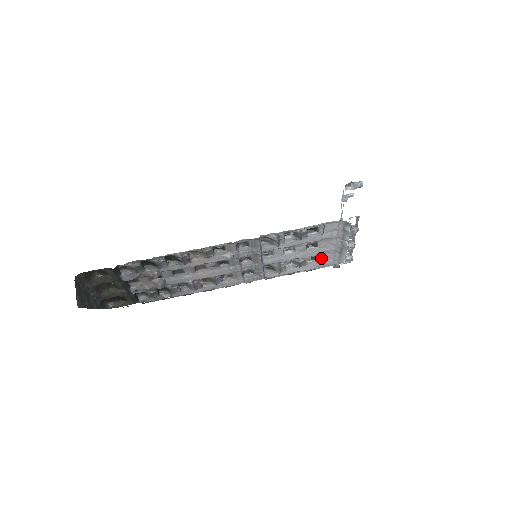
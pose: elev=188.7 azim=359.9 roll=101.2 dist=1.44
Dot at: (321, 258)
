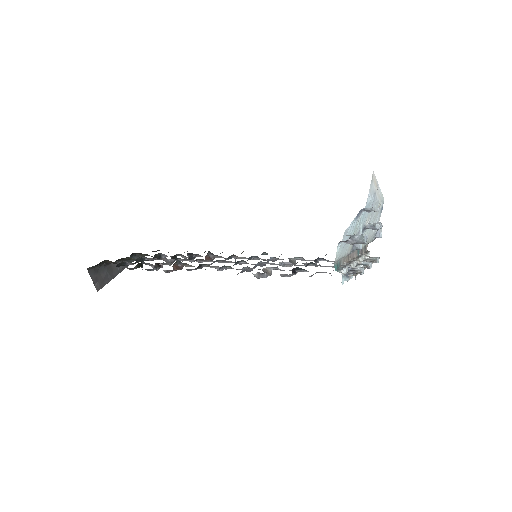
Dot at: occluded
